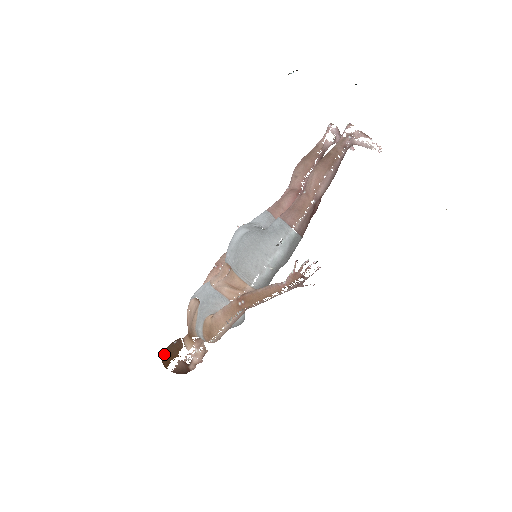
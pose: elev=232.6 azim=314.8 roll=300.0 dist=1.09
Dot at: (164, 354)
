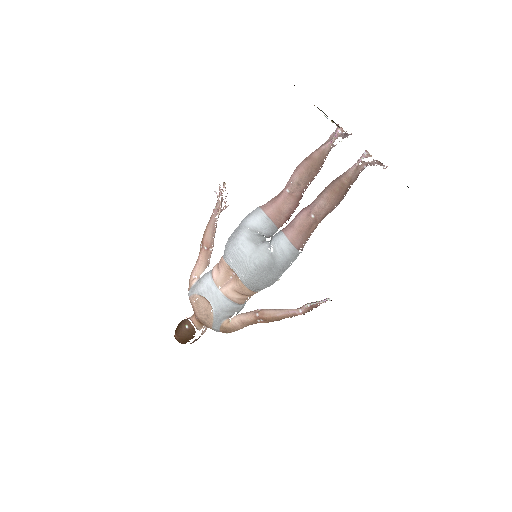
Dot at: (179, 337)
